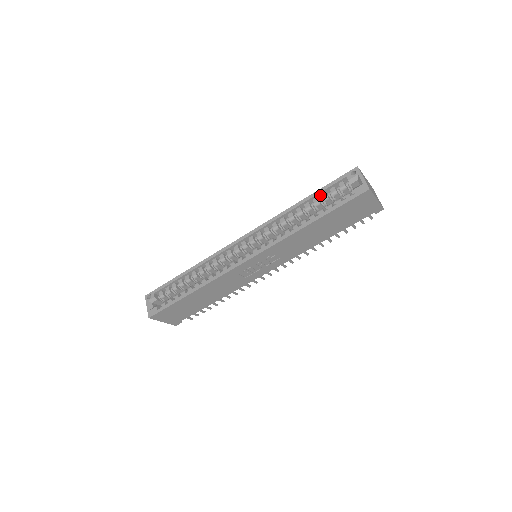
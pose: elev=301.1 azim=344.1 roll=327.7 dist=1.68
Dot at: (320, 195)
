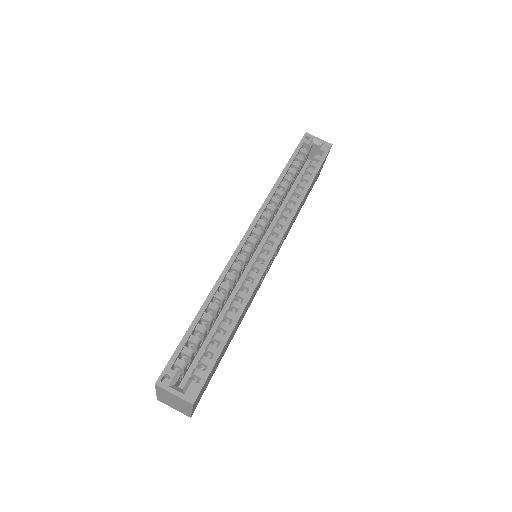
Dot at: (291, 165)
